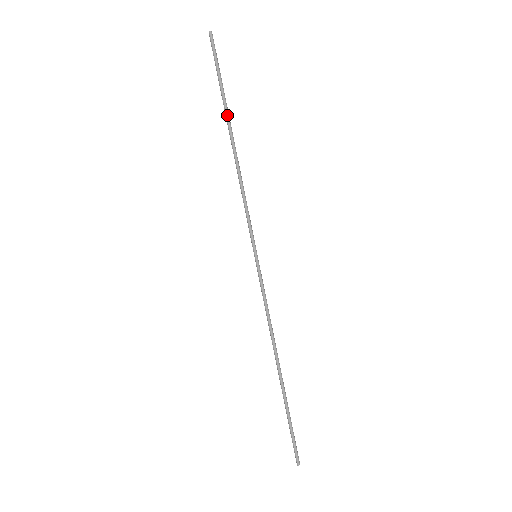
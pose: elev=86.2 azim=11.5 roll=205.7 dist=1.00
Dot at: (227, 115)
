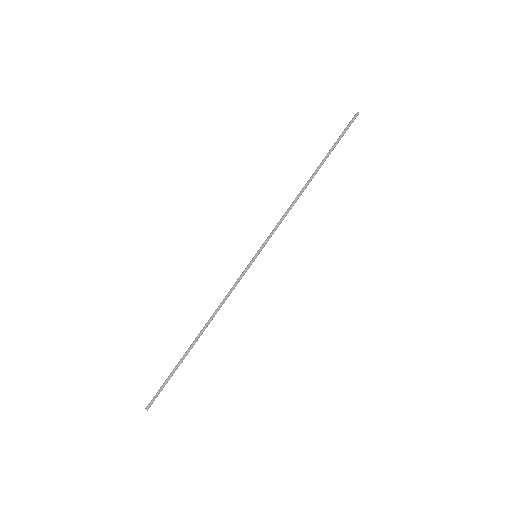
Dot at: (321, 163)
